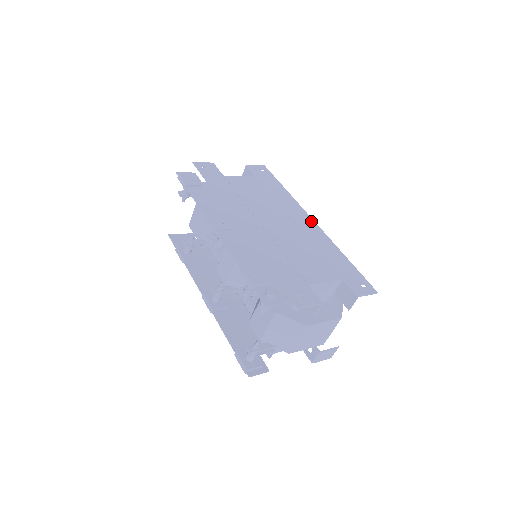
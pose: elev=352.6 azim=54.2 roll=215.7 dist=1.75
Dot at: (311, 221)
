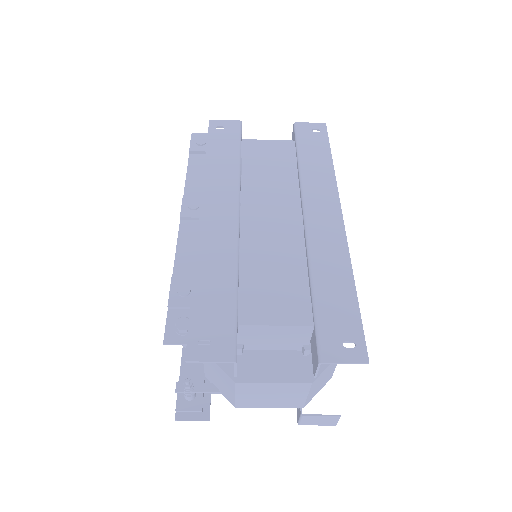
Dot at: (336, 216)
